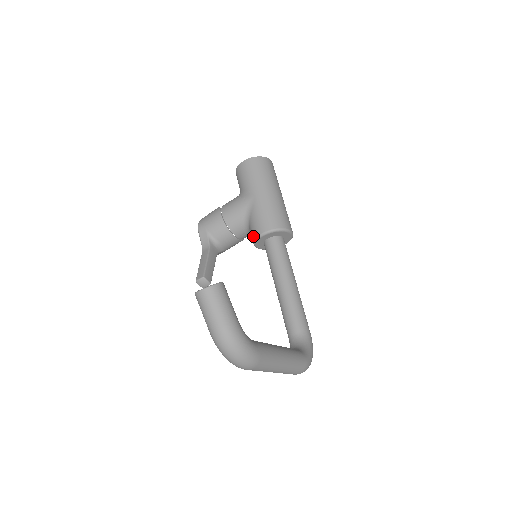
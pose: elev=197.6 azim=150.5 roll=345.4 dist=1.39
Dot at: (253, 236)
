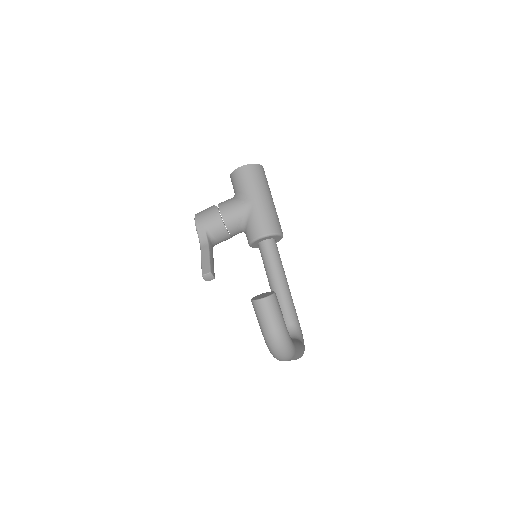
Dot at: (251, 237)
